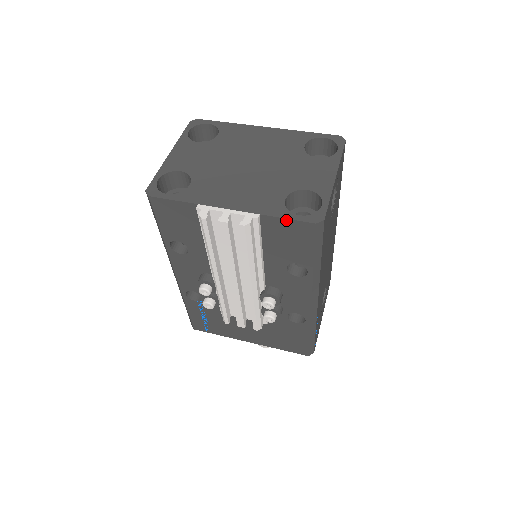
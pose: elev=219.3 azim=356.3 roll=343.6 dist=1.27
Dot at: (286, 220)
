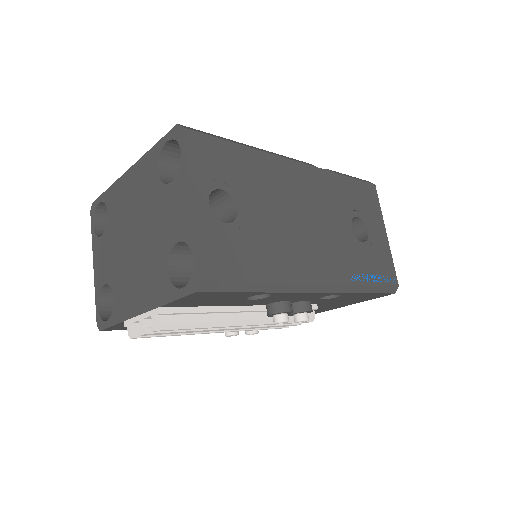
Dot at: (178, 300)
